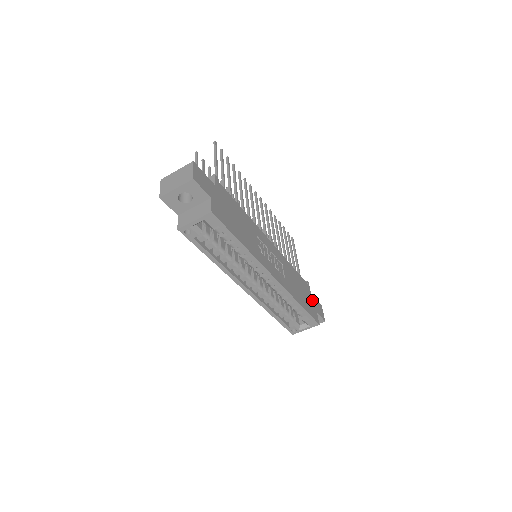
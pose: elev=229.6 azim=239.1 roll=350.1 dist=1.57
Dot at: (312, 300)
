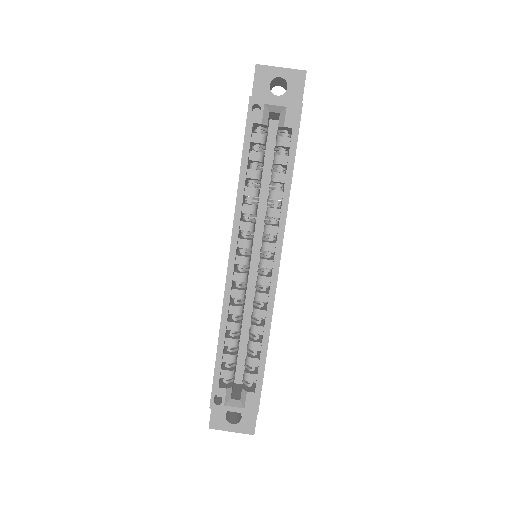
Dot at: occluded
